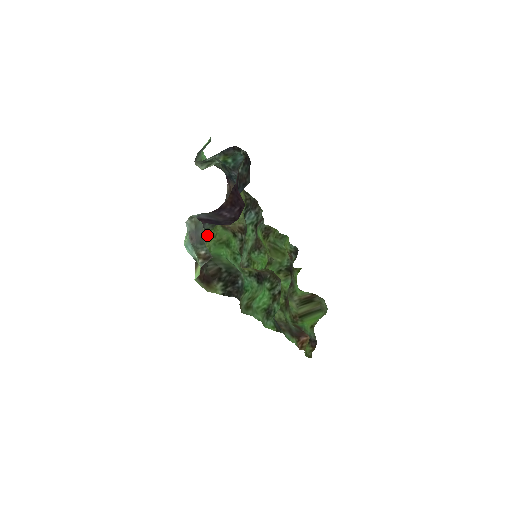
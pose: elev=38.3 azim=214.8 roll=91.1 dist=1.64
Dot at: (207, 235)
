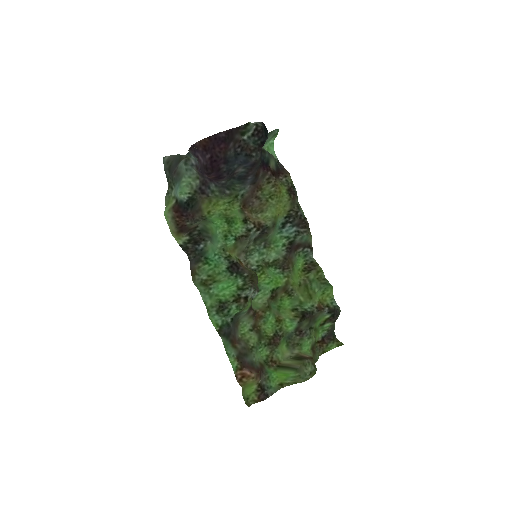
Dot at: (218, 203)
